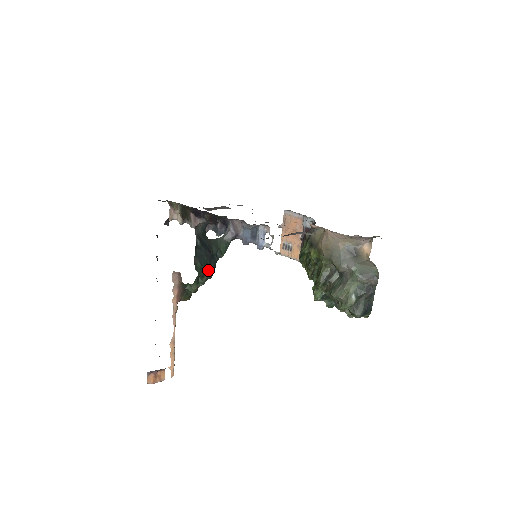
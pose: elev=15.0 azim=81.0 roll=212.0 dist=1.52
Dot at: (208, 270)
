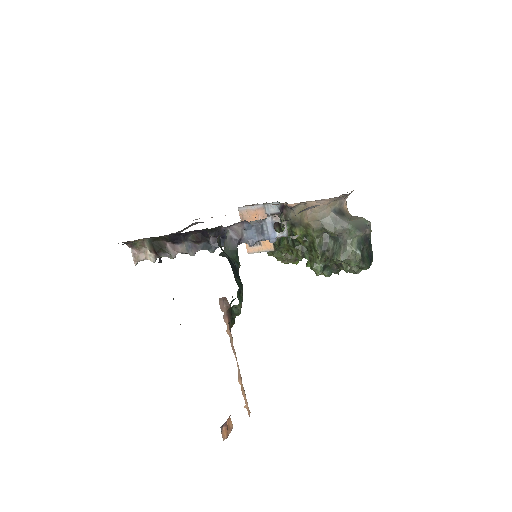
Dot at: occluded
